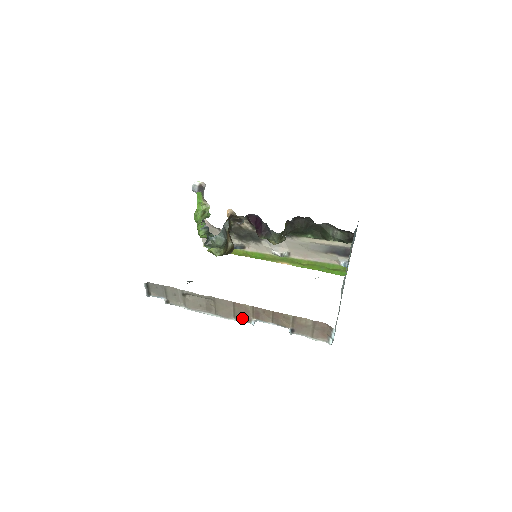
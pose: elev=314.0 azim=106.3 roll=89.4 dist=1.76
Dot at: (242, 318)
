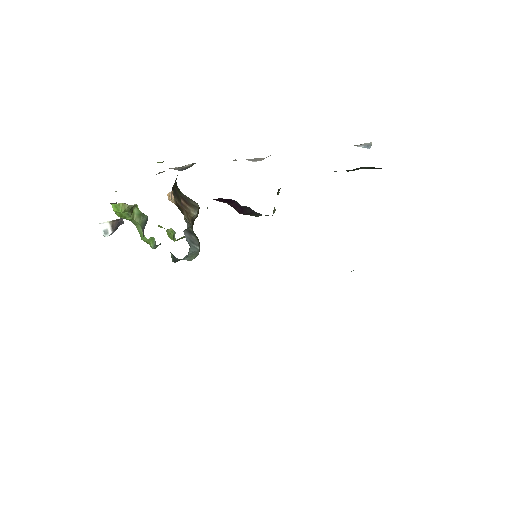
Dot at: occluded
